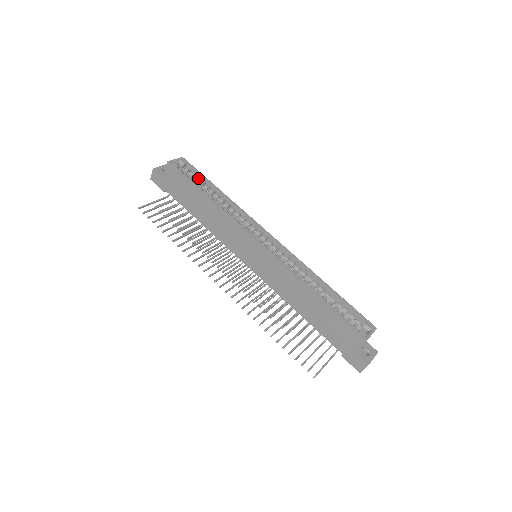
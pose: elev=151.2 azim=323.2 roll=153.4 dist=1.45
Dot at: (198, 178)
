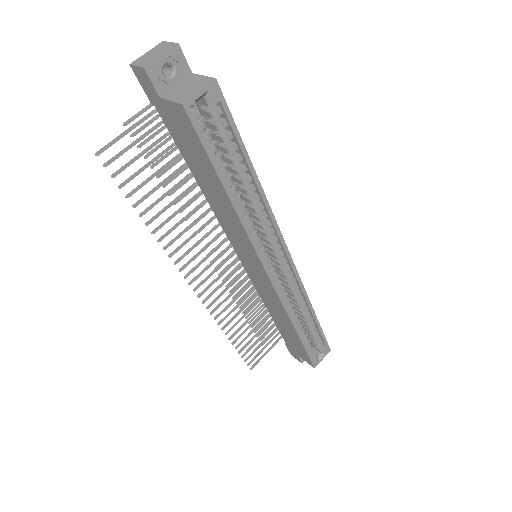
Dot at: (228, 140)
